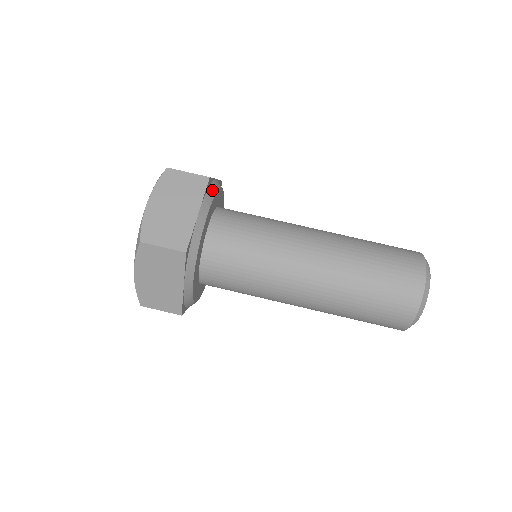
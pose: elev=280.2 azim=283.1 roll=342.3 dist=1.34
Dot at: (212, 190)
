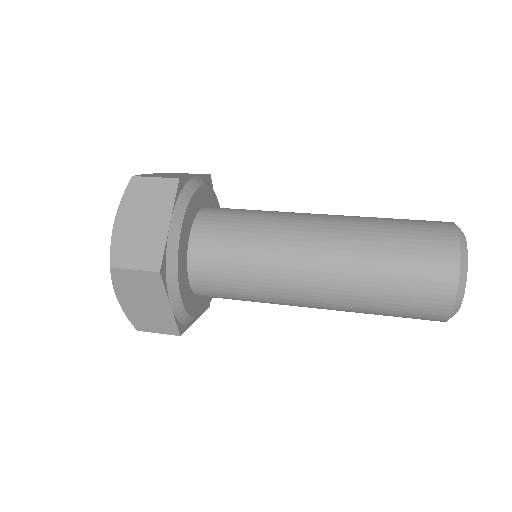
Dot at: occluded
